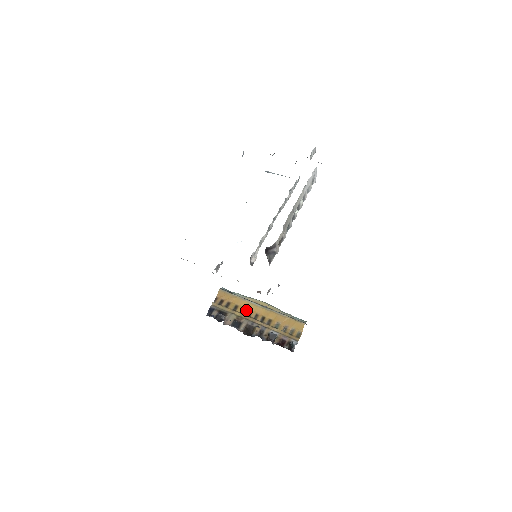
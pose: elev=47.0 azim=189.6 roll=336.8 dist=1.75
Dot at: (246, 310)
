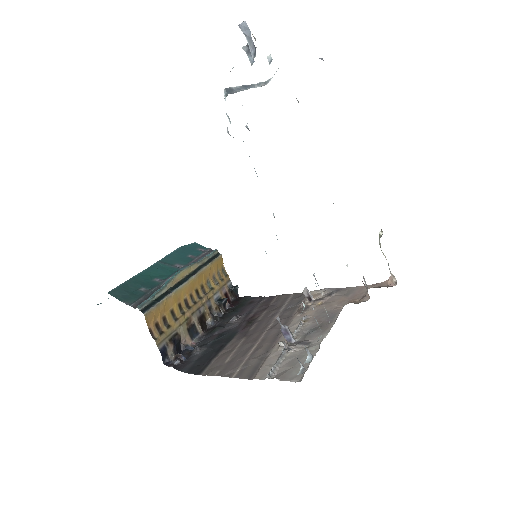
Dot at: (181, 304)
